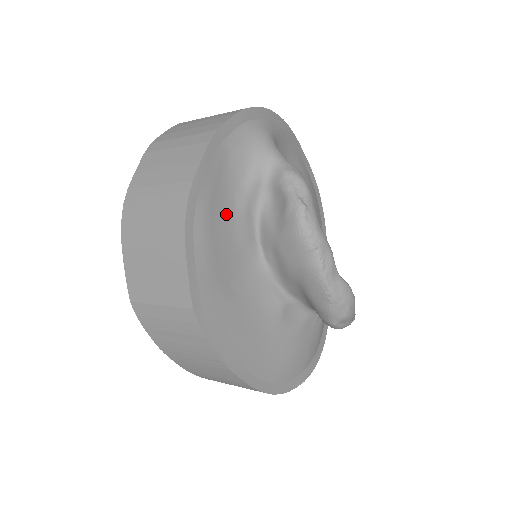
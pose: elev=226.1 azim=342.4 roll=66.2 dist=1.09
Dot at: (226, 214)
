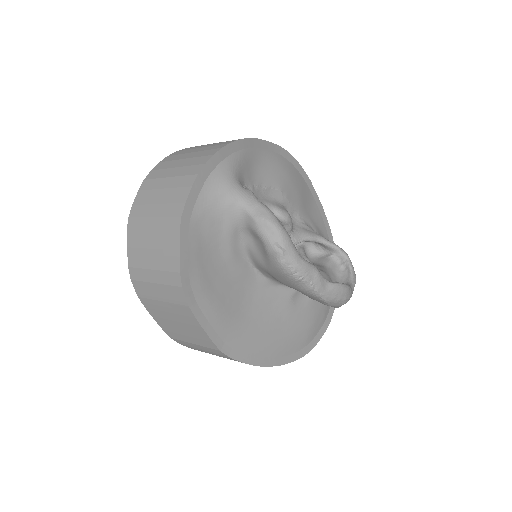
Dot at: (218, 269)
